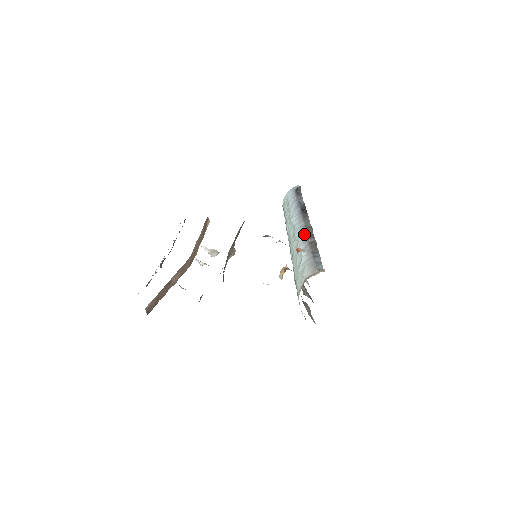
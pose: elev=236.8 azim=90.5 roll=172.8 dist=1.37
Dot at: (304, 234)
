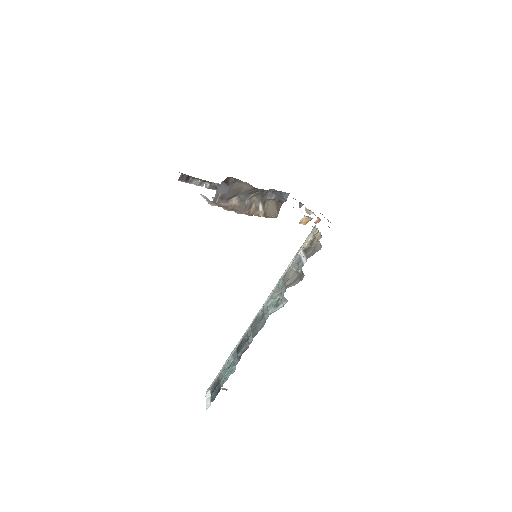
Dot at: occluded
